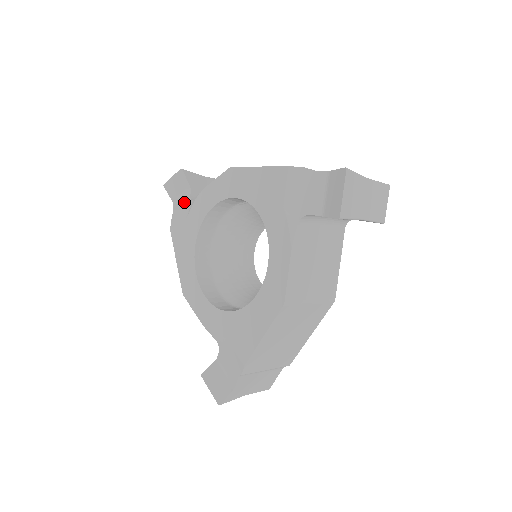
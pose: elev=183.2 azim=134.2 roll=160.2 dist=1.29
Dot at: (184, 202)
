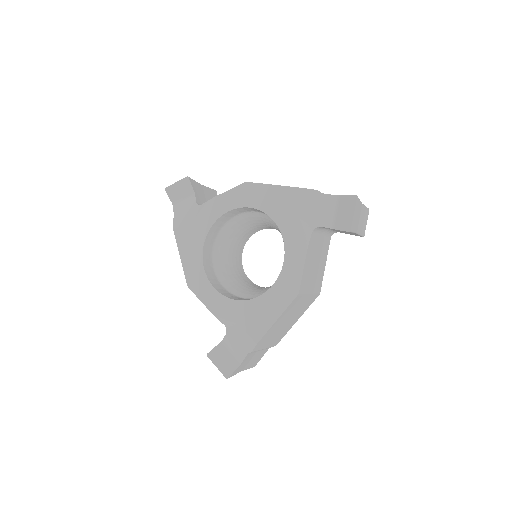
Dot at: (188, 206)
